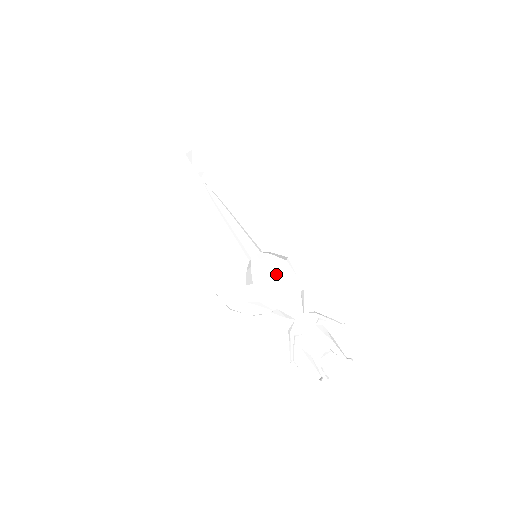
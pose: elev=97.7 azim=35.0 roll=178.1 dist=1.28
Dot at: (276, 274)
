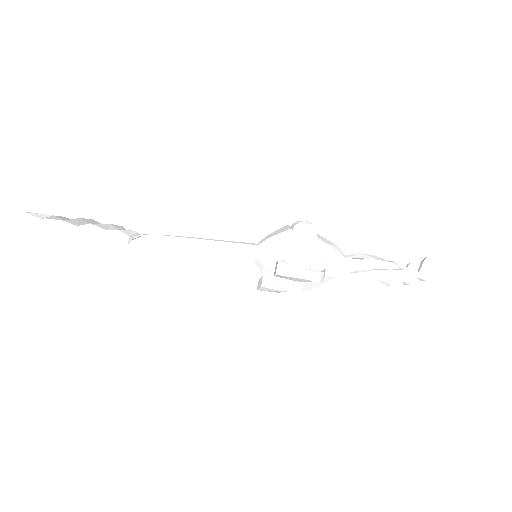
Dot at: (286, 290)
